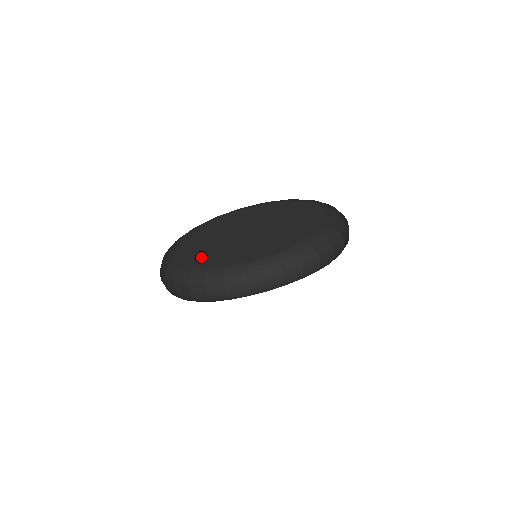
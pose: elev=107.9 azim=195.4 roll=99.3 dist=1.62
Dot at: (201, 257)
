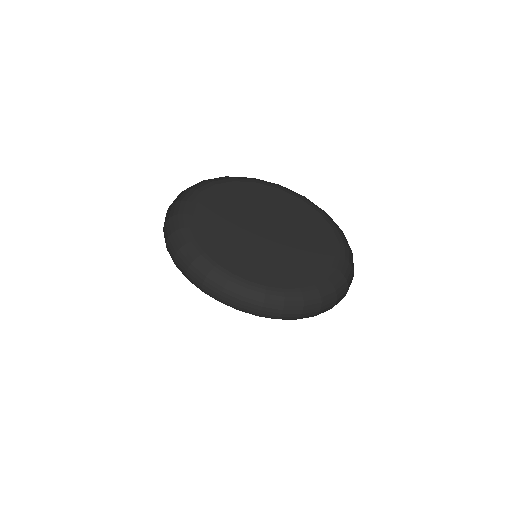
Dot at: (209, 220)
